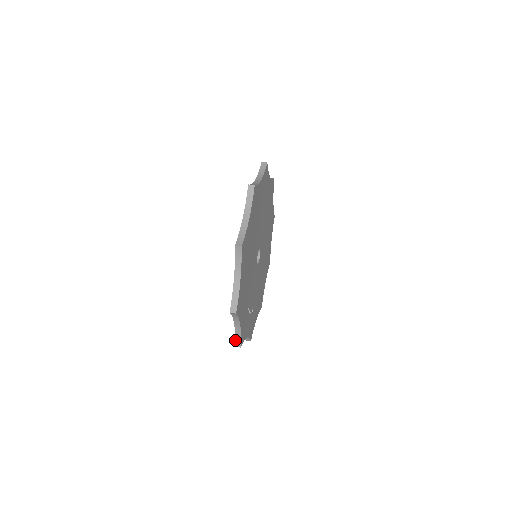
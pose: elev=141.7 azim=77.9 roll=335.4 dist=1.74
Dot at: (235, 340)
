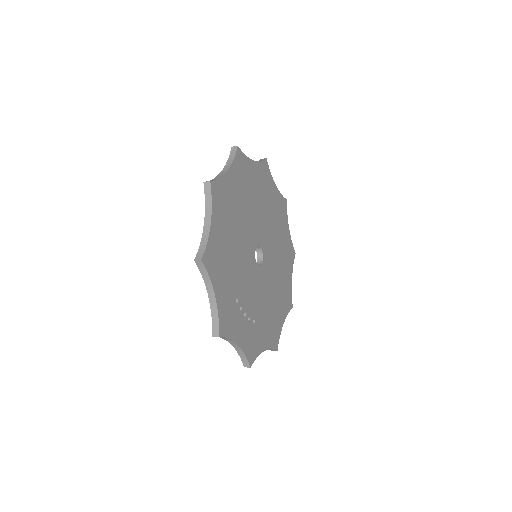
Dot at: (212, 326)
